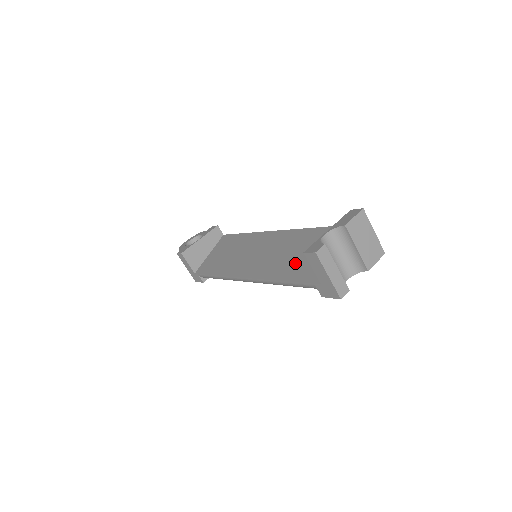
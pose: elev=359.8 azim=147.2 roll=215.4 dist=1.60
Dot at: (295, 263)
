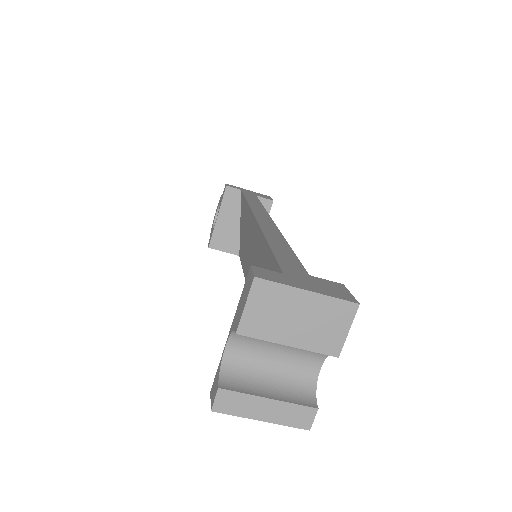
Dot at: occluded
